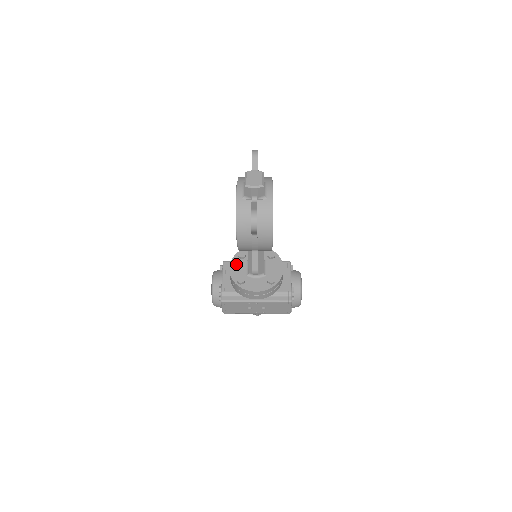
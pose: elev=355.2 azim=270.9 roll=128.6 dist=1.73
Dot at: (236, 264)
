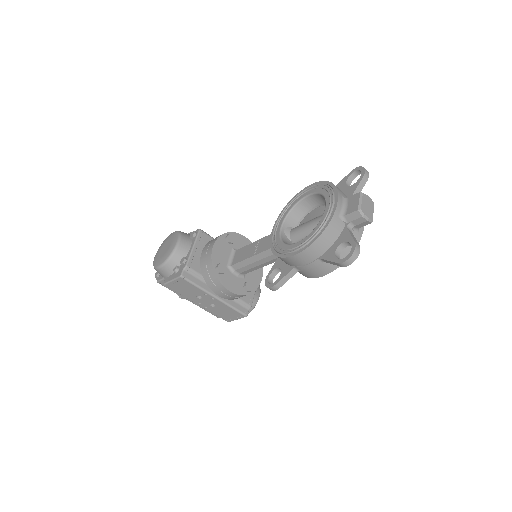
Dot at: (221, 246)
